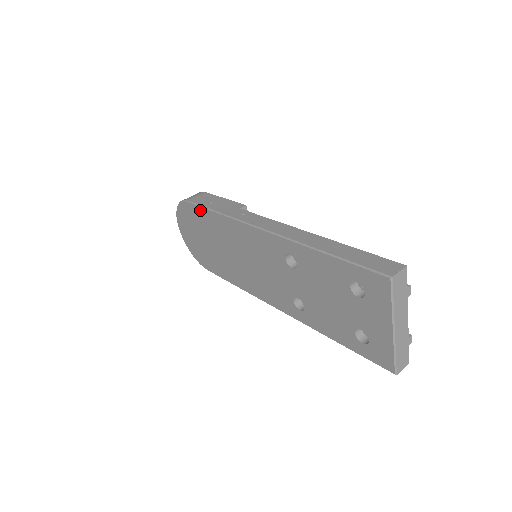
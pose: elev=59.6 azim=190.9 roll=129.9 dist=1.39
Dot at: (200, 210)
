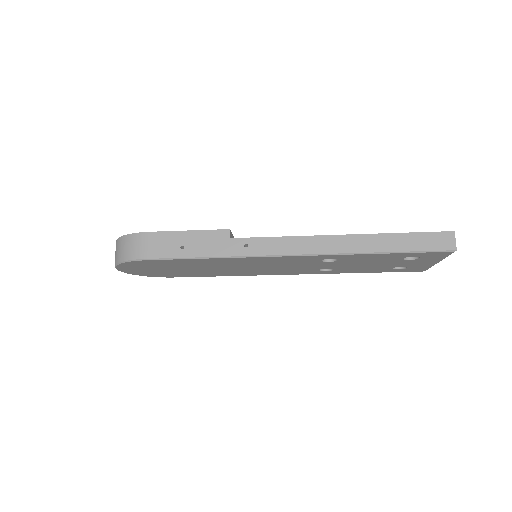
Dot at: (174, 261)
